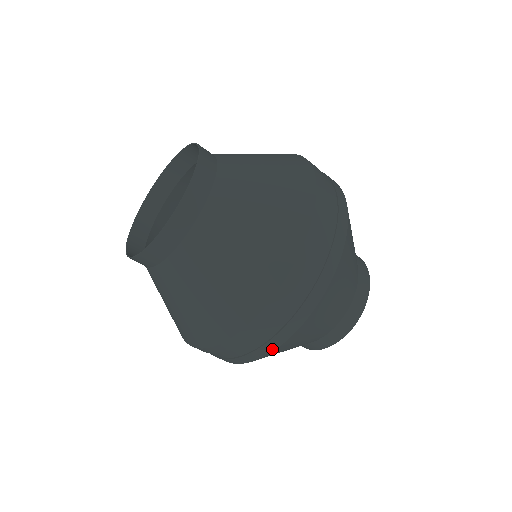
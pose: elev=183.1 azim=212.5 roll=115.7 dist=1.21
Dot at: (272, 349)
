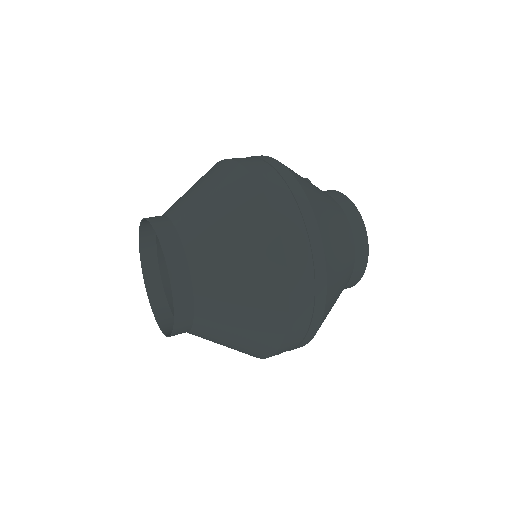
Dot at: (314, 334)
